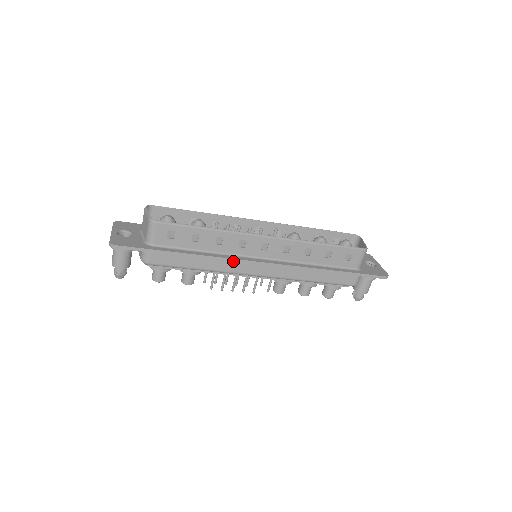
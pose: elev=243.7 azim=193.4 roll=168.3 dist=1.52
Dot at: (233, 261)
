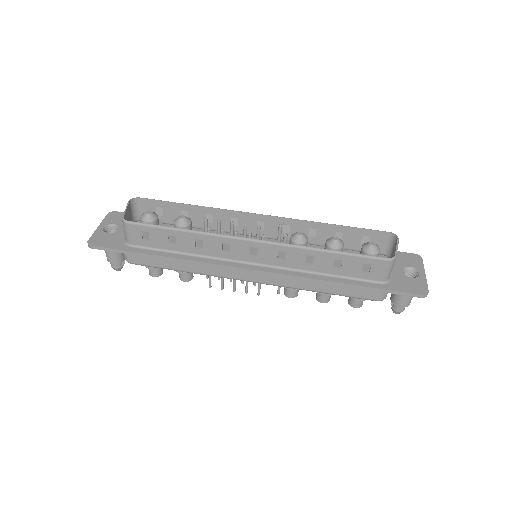
Dot at: (216, 266)
